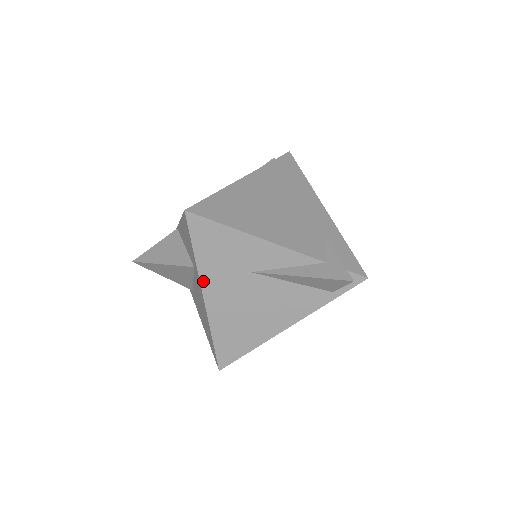
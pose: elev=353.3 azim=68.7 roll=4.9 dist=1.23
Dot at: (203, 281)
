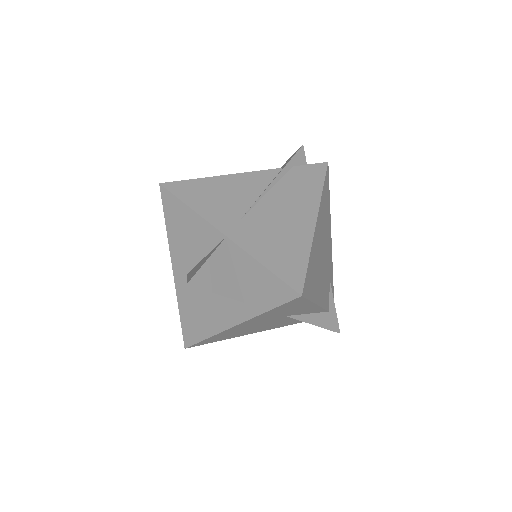
Dot at: (250, 320)
